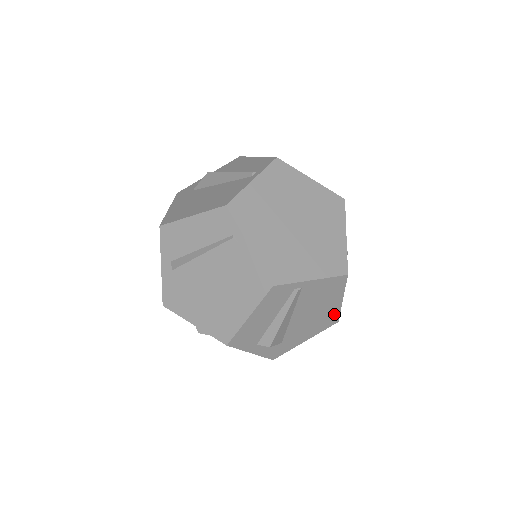
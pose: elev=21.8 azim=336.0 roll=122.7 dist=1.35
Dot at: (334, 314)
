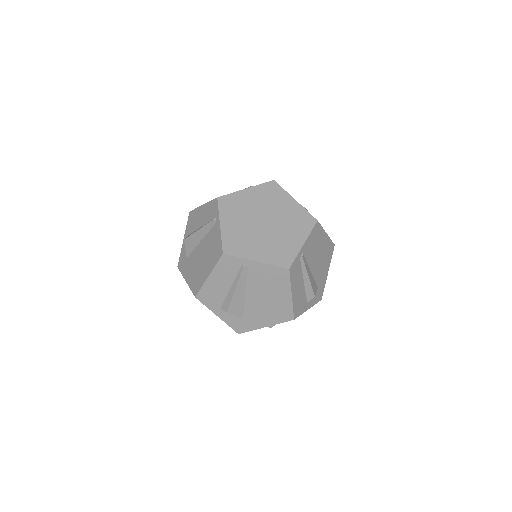
Dot at: (329, 244)
